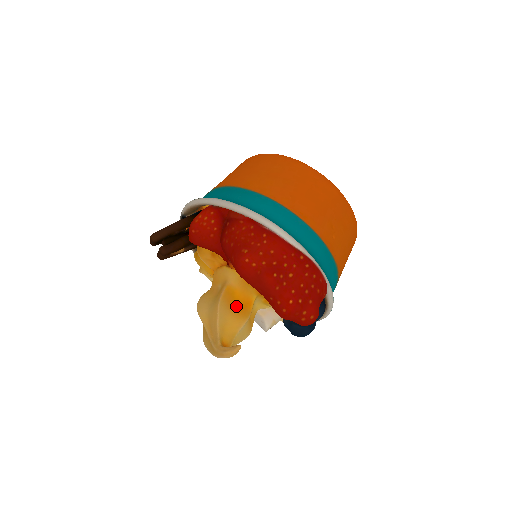
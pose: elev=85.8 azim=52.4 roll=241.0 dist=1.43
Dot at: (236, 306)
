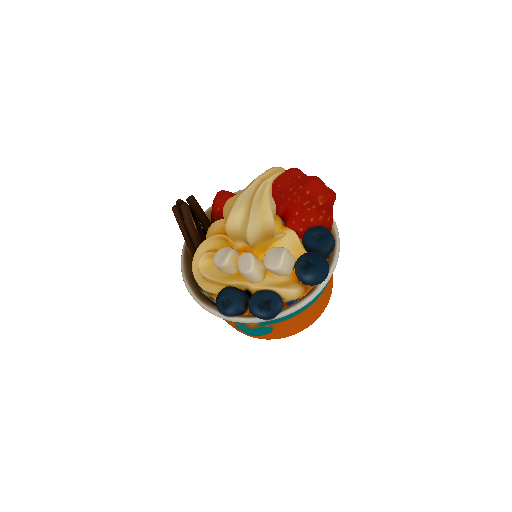
Dot at: occluded
